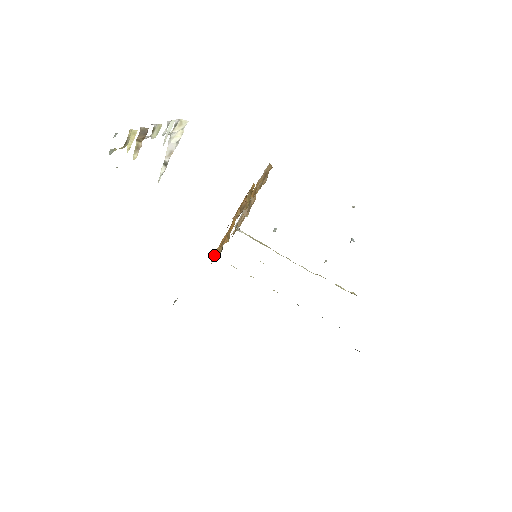
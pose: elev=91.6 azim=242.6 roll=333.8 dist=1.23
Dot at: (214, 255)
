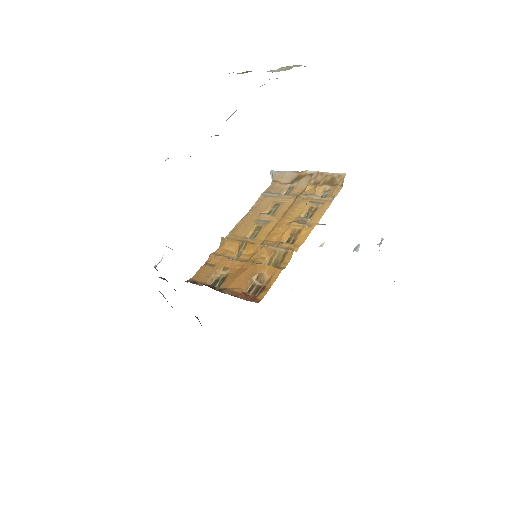
Dot at: (211, 275)
